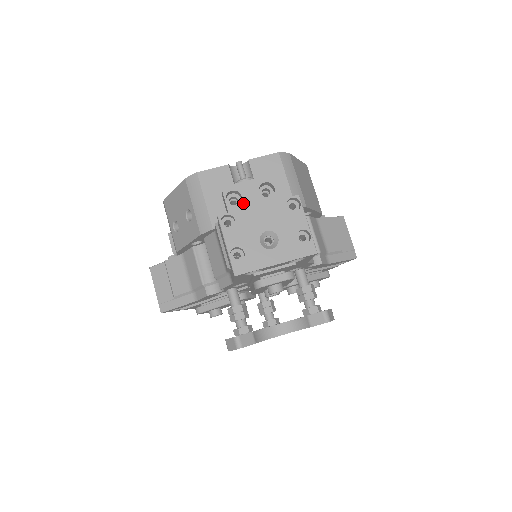
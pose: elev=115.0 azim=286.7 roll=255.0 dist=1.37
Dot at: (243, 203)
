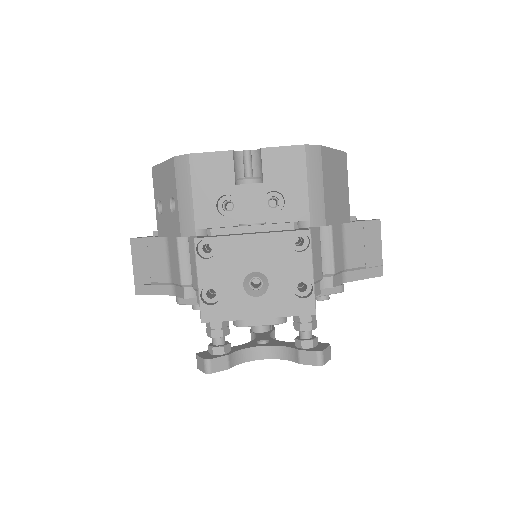
Dot at: (238, 214)
